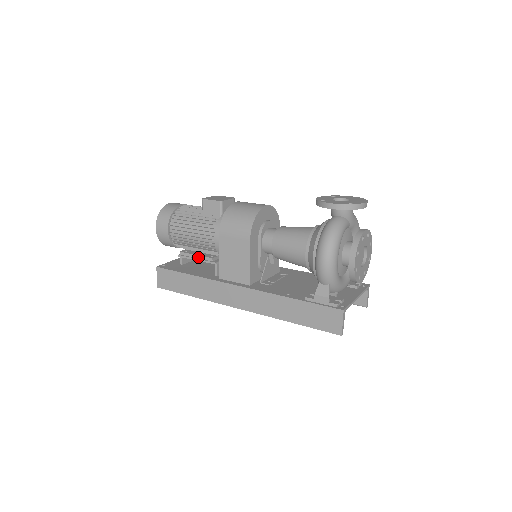
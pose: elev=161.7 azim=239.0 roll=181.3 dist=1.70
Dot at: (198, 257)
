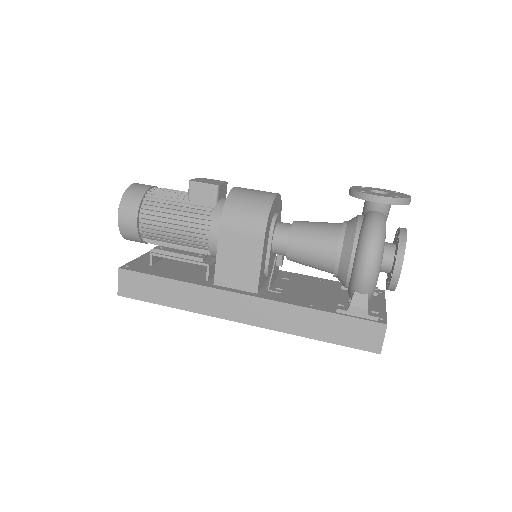
Dot at: (181, 256)
